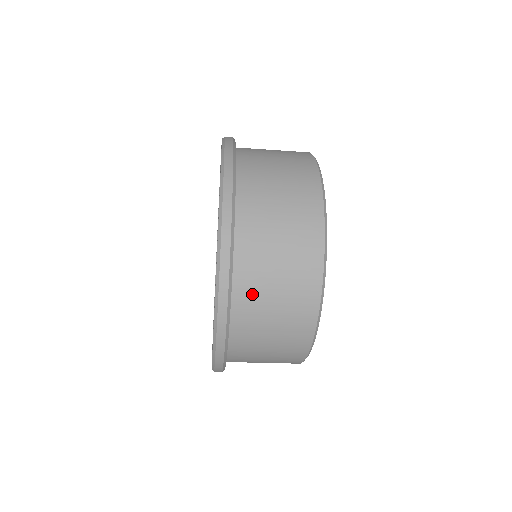
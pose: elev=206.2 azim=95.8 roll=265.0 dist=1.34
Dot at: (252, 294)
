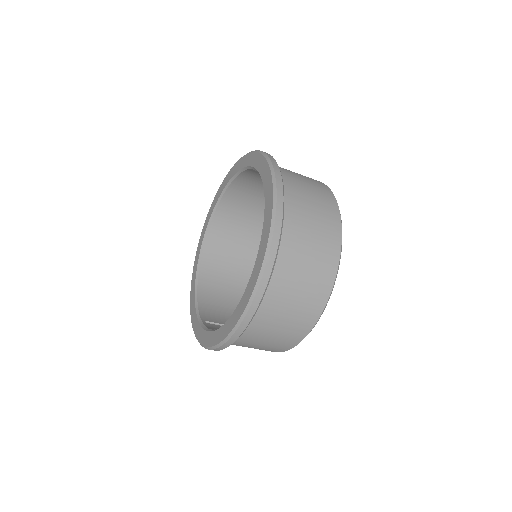
Dot at: (243, 342)
